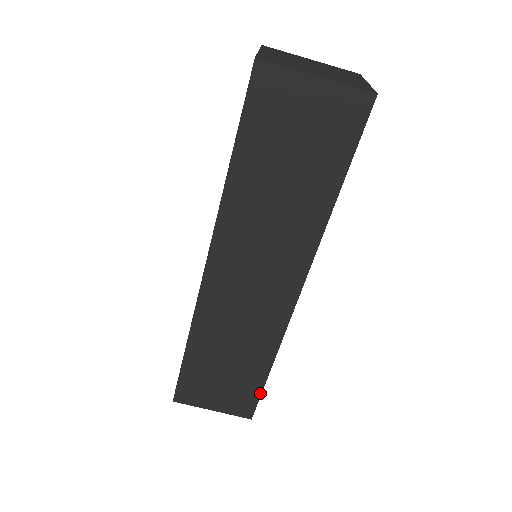
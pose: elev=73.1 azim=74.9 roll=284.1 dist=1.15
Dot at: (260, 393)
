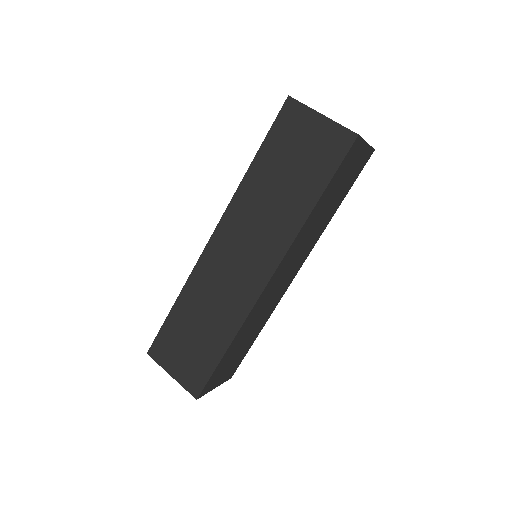
Dot at: (212, 372)
